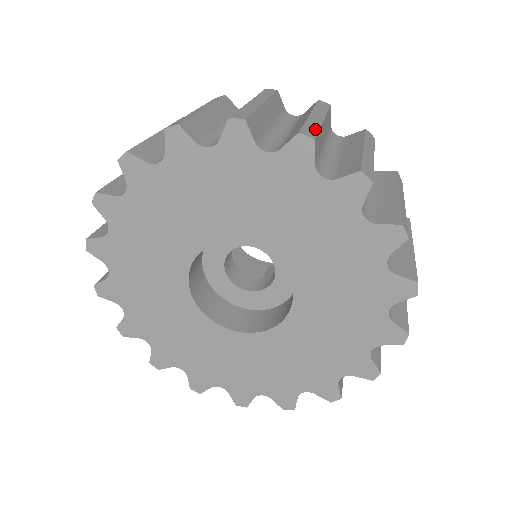
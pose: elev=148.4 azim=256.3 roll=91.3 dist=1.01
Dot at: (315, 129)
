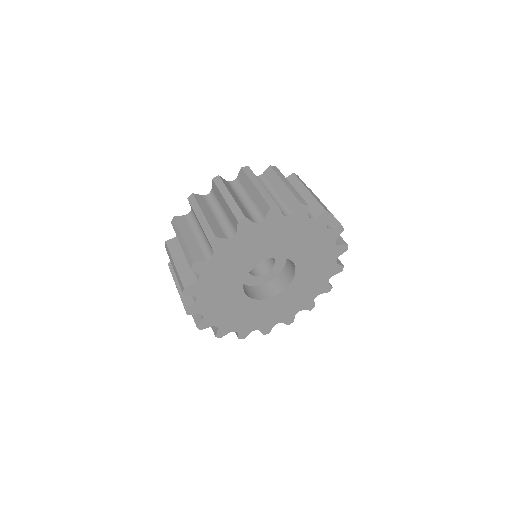
Dot at: (323, 205)
